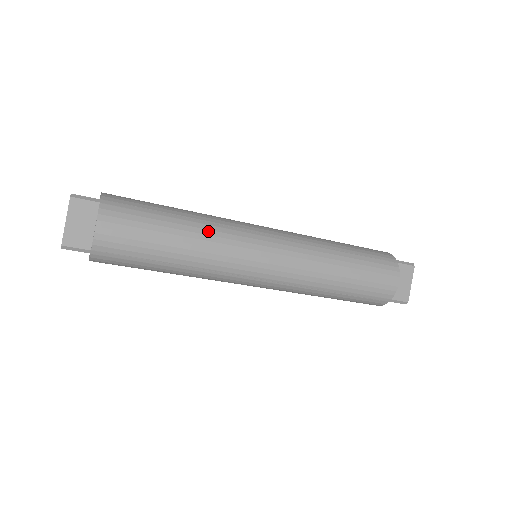
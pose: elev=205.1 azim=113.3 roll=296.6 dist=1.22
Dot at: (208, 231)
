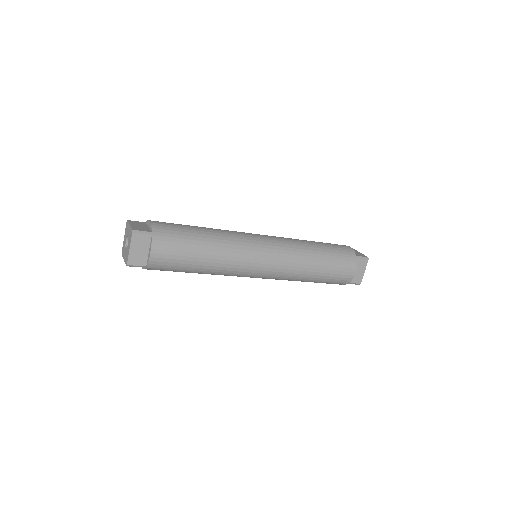
Dot at: (225, 249)
